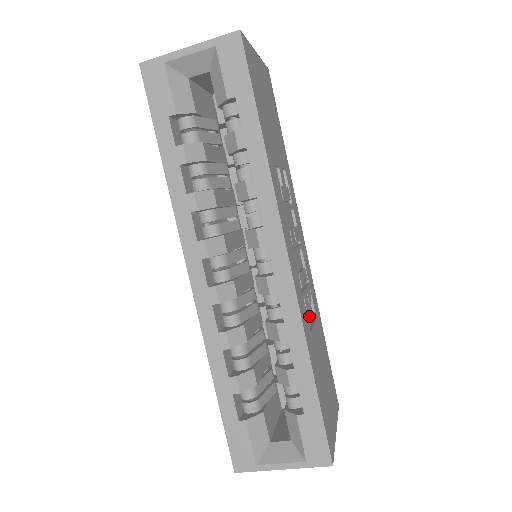
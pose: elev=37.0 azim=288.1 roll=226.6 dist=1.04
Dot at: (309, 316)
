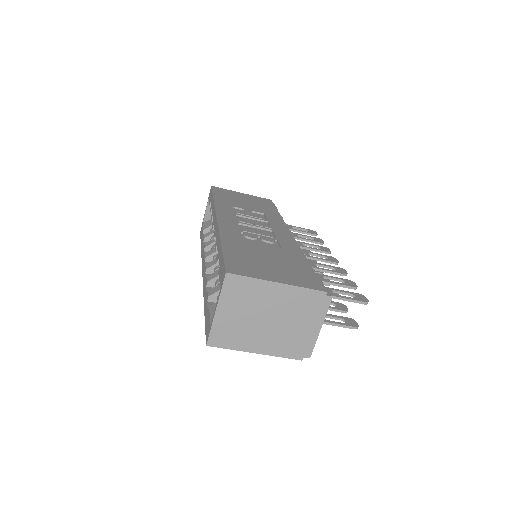
Dot at: occluded
